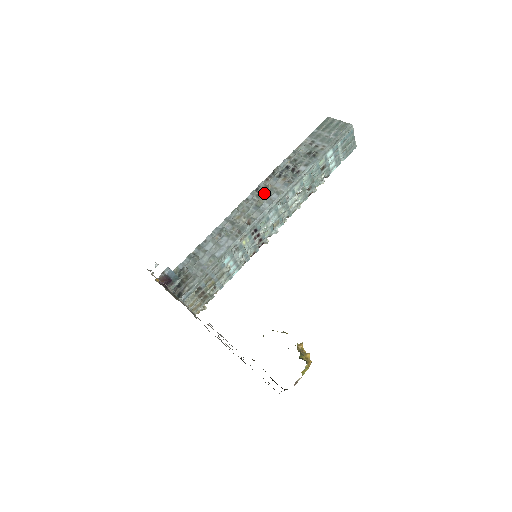
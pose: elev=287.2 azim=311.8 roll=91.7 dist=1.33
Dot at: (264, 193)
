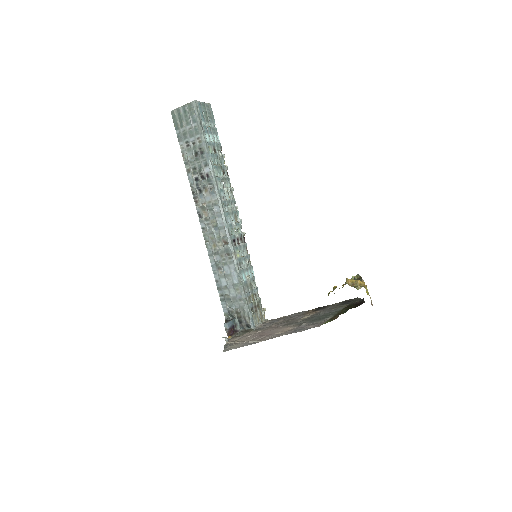
Dot at: (207, 213)
